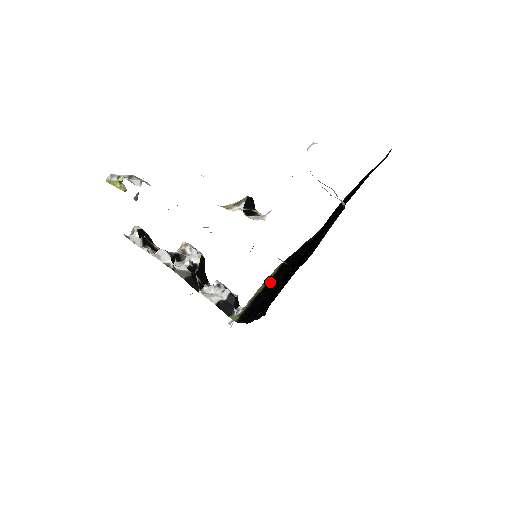
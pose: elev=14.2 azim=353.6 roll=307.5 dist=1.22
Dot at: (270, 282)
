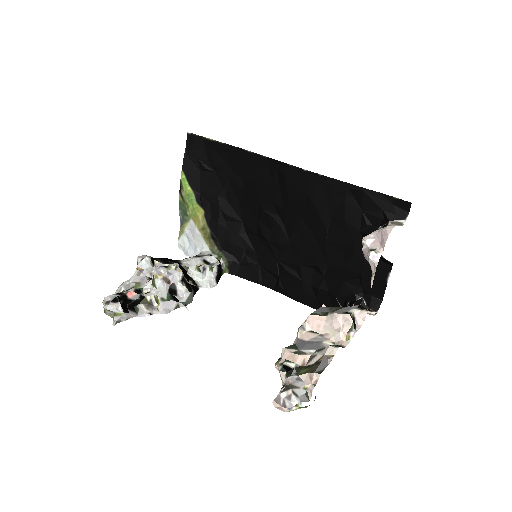
Dot at: (211, 214)
